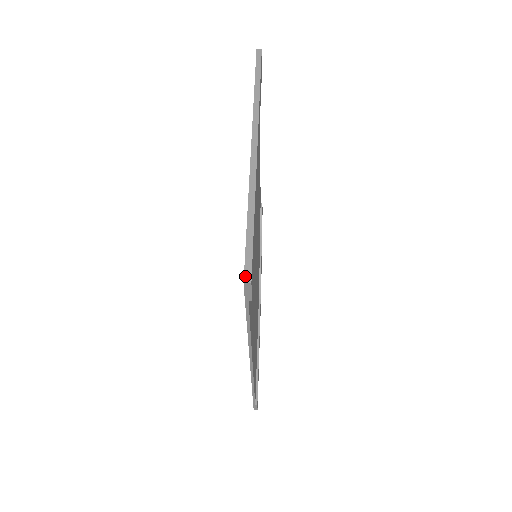
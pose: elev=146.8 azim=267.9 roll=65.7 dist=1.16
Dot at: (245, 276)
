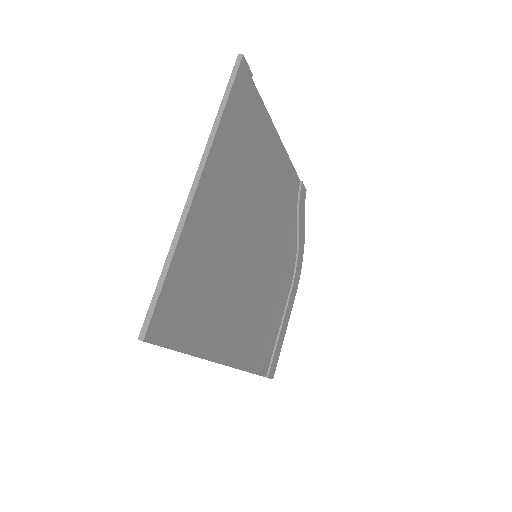
Dot at: (141, 333)
